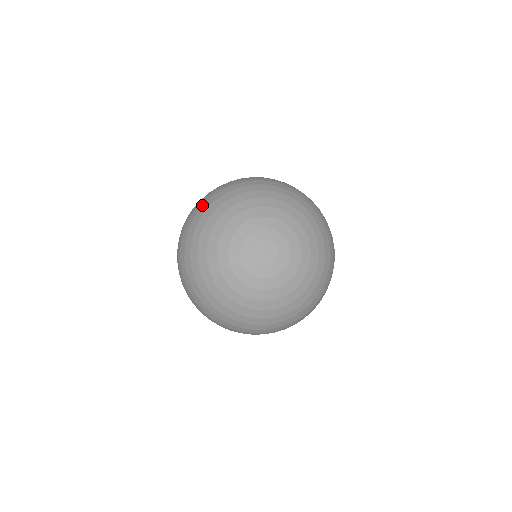
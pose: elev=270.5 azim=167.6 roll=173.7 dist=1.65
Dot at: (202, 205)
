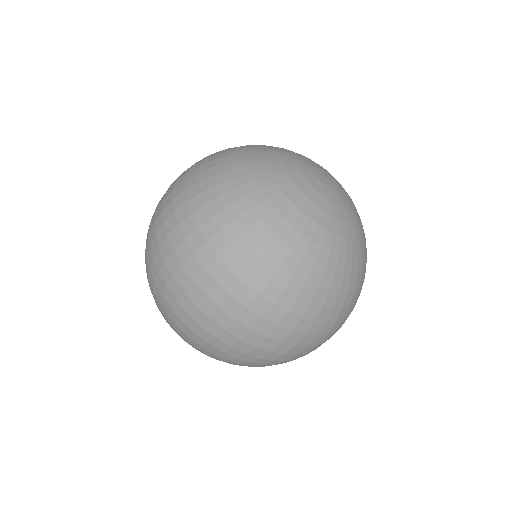
Dot at: (197, 178)
